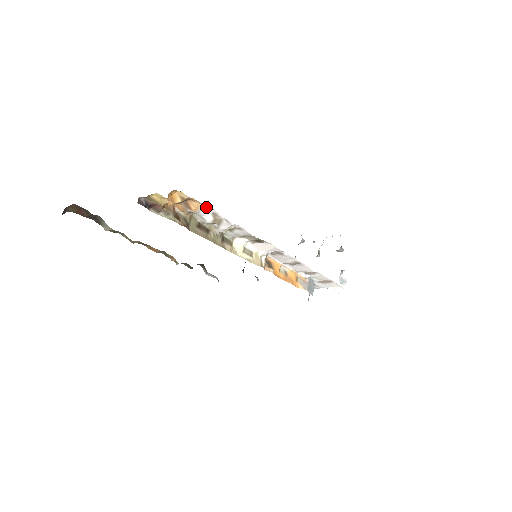
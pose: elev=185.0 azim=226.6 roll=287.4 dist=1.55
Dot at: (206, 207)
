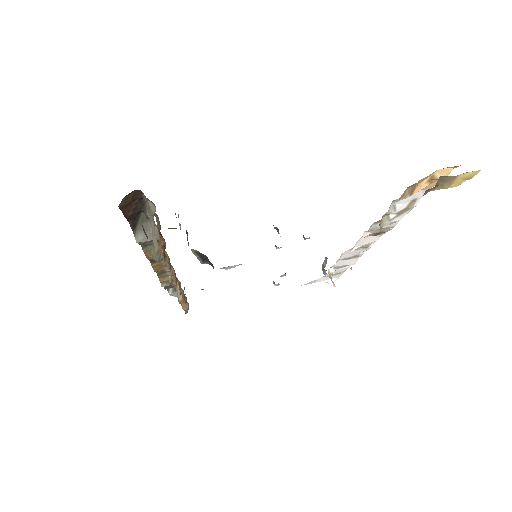
Dot at: (420, 191)
